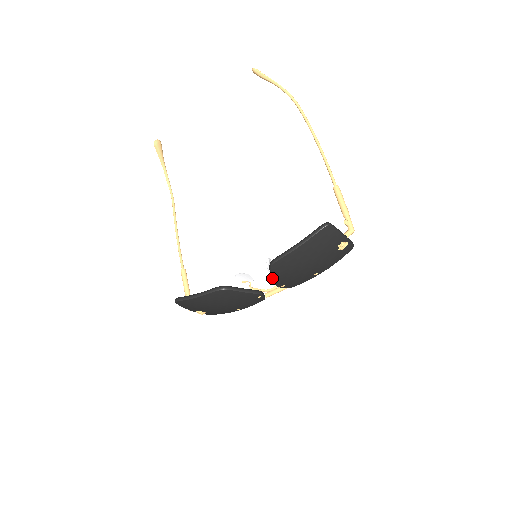
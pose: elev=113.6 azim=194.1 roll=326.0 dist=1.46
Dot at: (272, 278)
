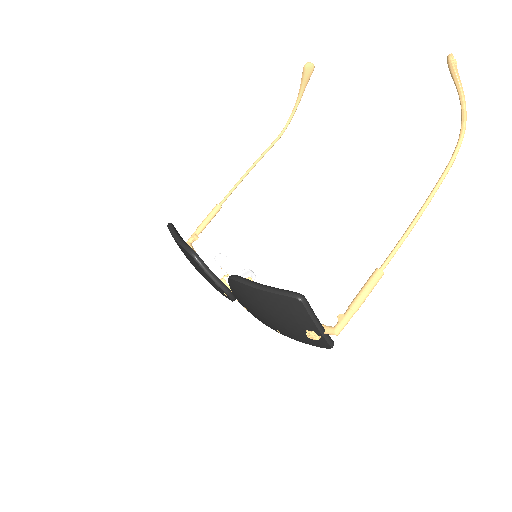
Dot at: occluded
